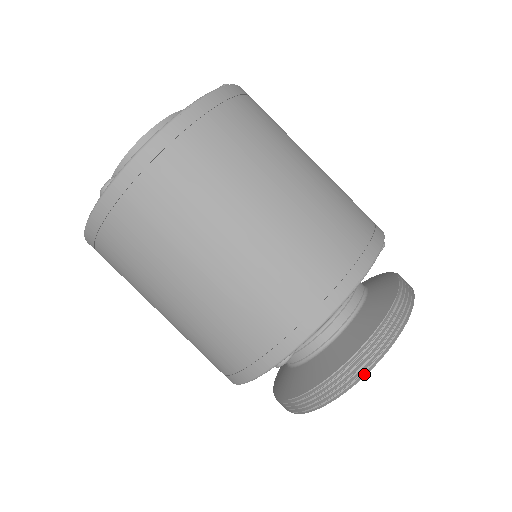
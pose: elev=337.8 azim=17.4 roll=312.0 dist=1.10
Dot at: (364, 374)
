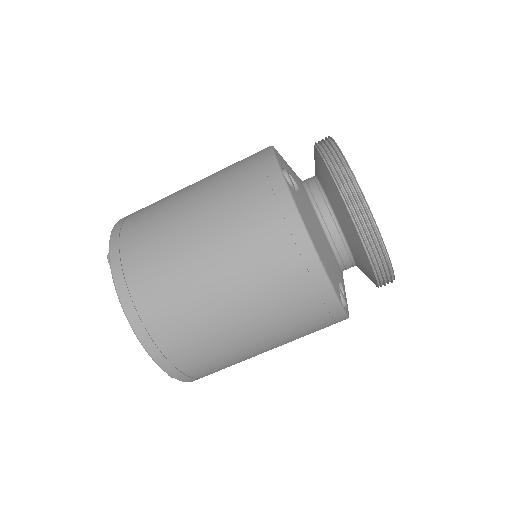
Dot at: (333, 141)
